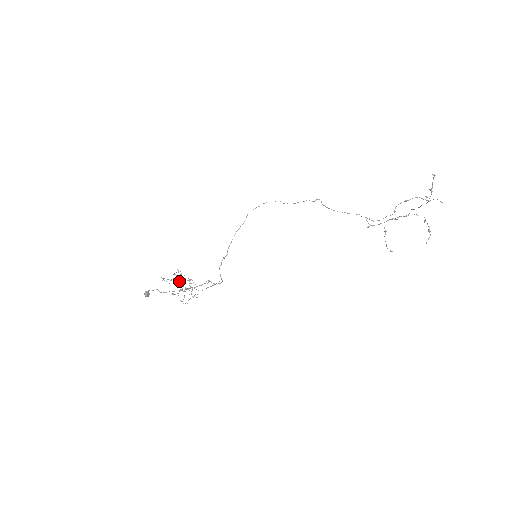
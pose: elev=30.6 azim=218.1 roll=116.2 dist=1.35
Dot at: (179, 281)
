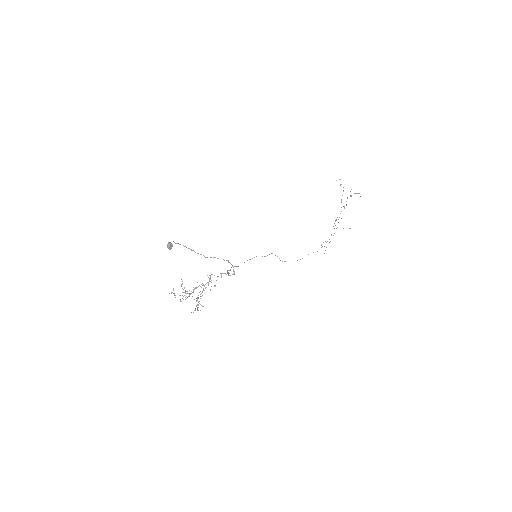
Dot at: (189, 293)
